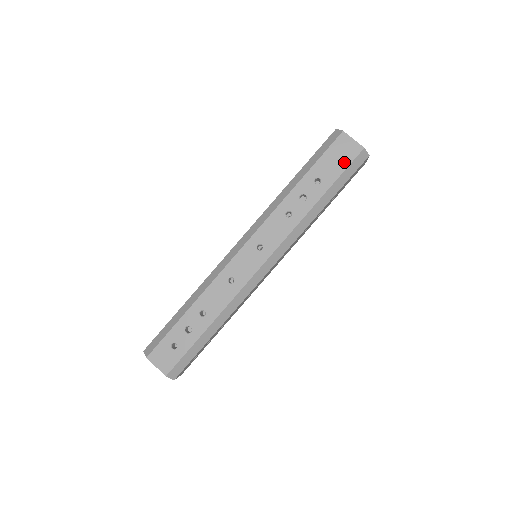
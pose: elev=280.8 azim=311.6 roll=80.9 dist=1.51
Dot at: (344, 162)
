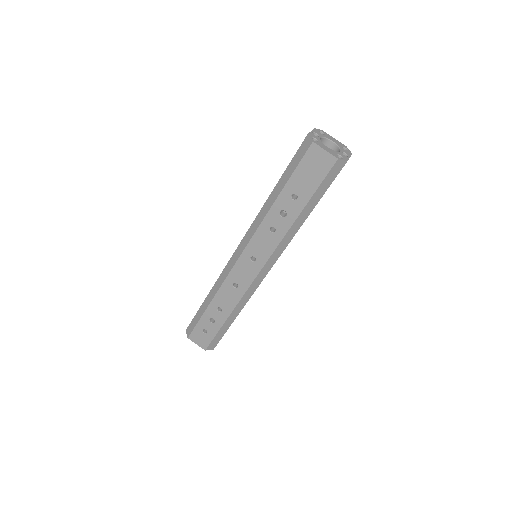
Dot at: (318, 176)
